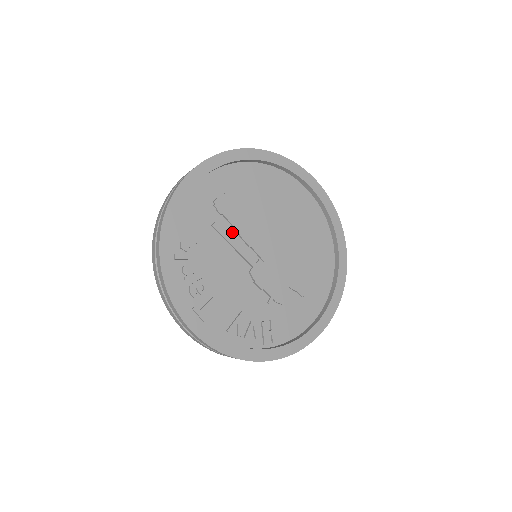
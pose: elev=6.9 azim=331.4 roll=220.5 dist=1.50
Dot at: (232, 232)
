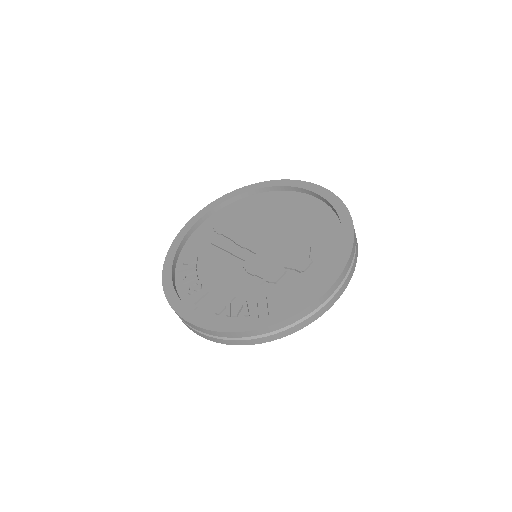
Dot at: (229, 243)
